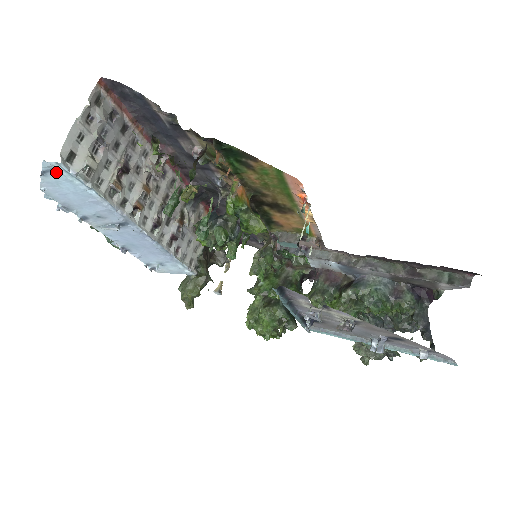
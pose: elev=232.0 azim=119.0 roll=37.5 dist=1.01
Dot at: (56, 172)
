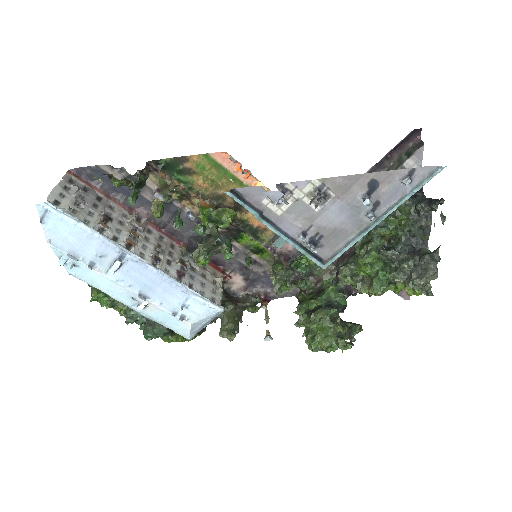
Dot at: (49, 214)
